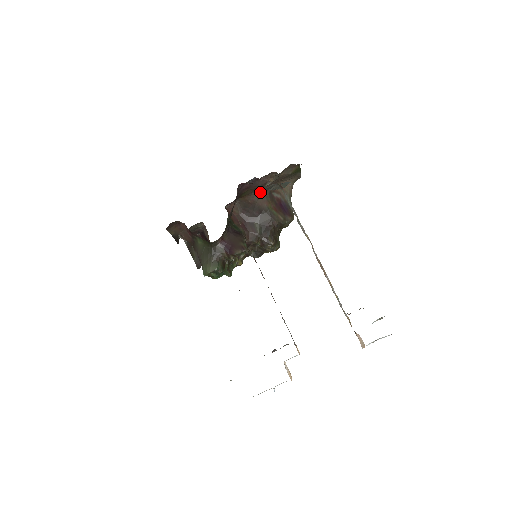
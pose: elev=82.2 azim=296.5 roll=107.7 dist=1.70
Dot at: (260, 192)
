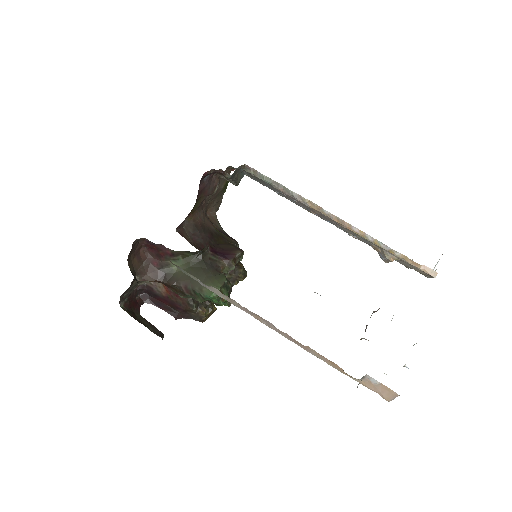
Dot at: (203, 211)
